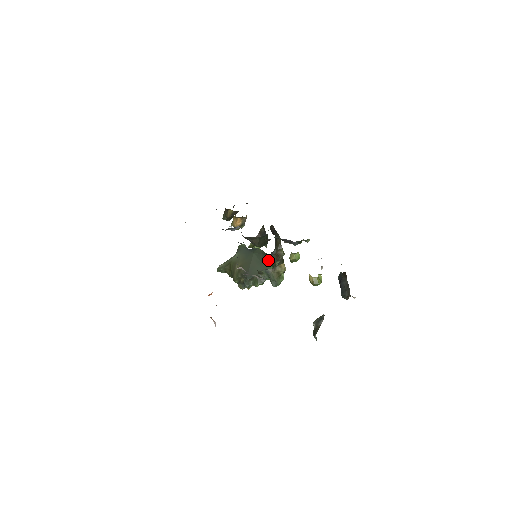
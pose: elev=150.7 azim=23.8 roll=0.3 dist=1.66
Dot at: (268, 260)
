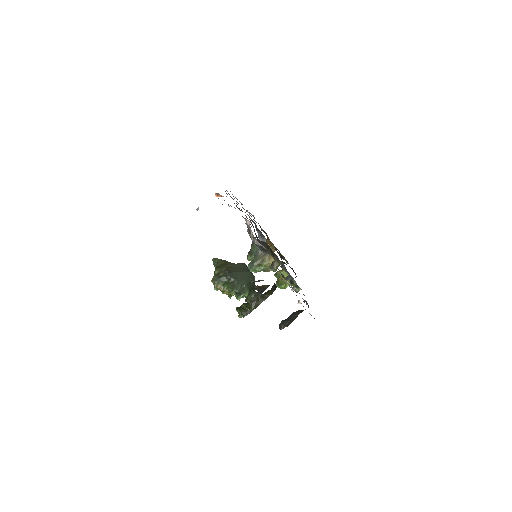
Dot at: (252, 287)
